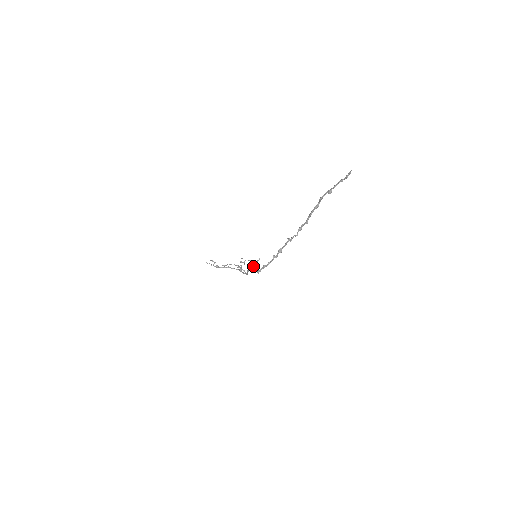
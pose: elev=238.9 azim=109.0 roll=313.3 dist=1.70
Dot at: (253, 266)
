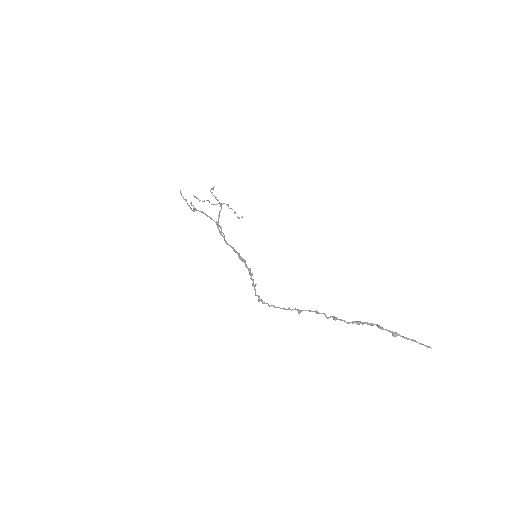
Dot at: occluded
